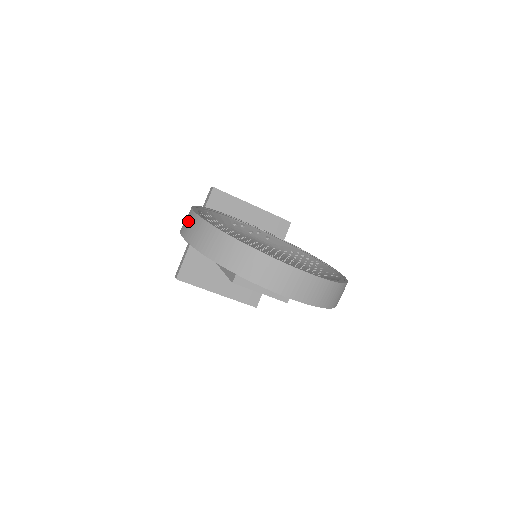
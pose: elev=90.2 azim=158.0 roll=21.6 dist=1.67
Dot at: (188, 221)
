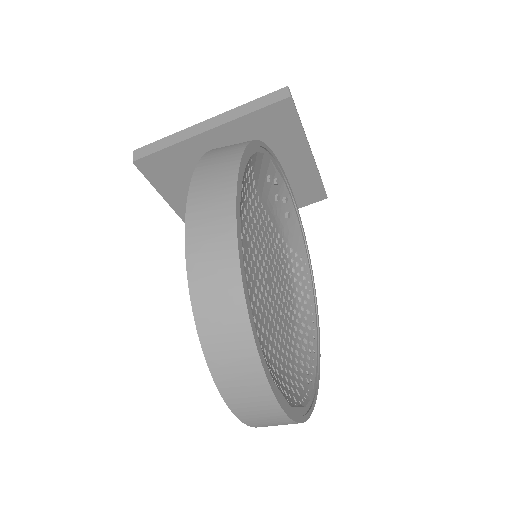
Dot at: (214, 208)
